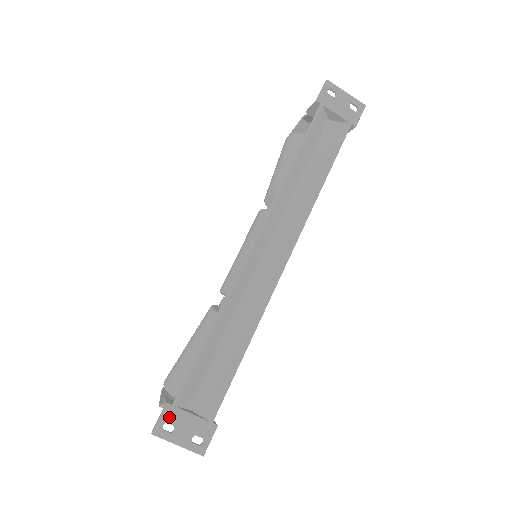
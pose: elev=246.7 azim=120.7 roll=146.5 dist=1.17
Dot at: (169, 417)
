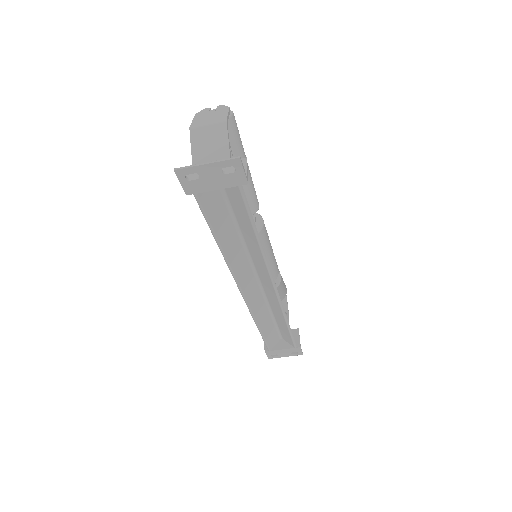
Dot at: (271, 354)
